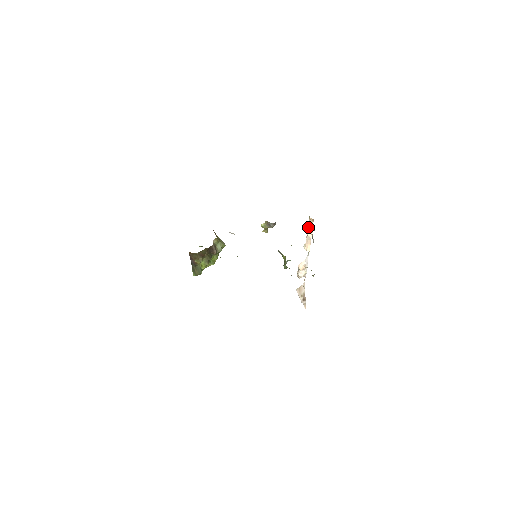
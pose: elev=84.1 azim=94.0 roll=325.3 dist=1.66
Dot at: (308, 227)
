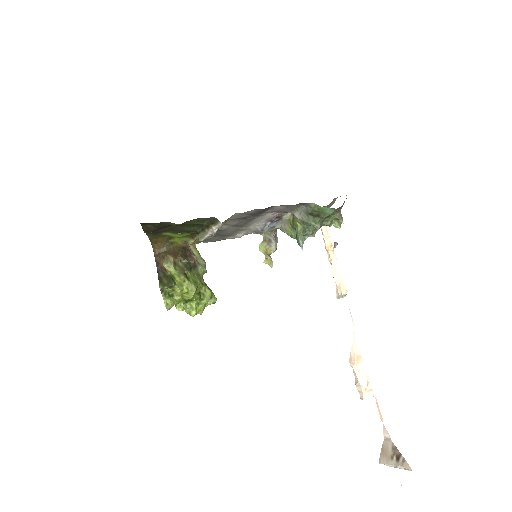
Dot at: (324, 242)
